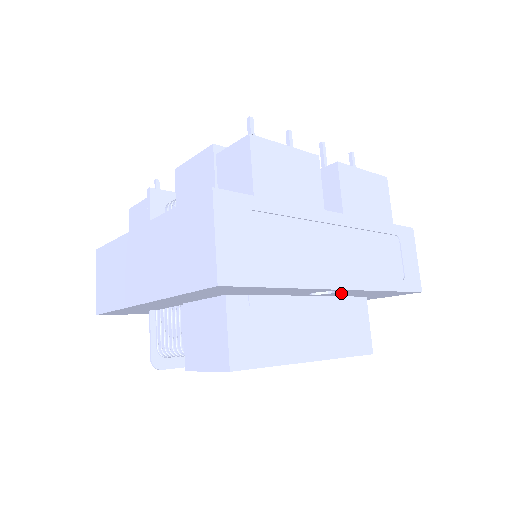
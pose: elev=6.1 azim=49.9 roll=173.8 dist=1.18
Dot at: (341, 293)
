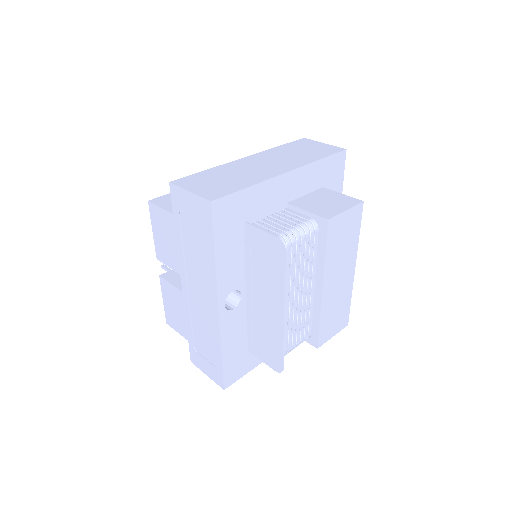
Dot at: occluded
